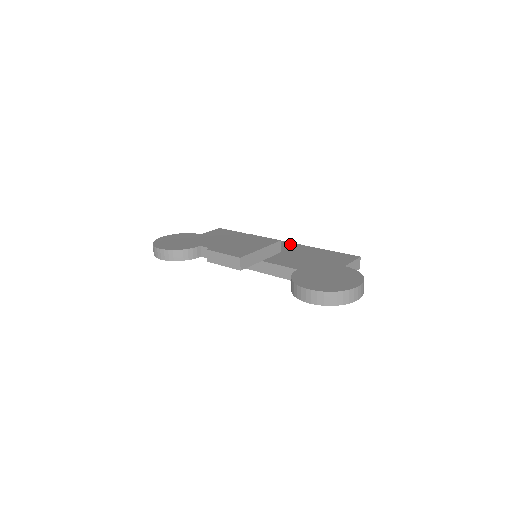
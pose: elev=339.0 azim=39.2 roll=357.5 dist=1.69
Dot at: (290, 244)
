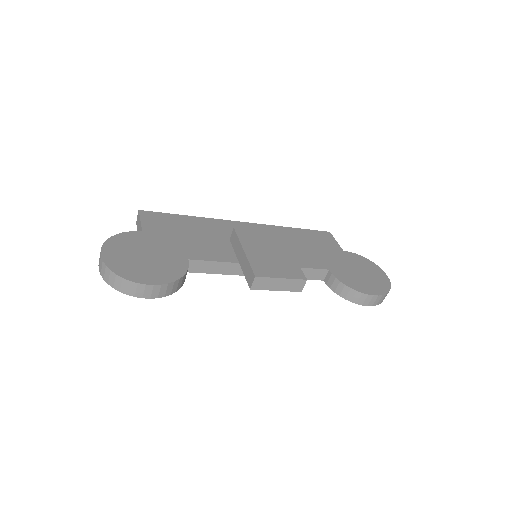
Dot at: (260, 227)
